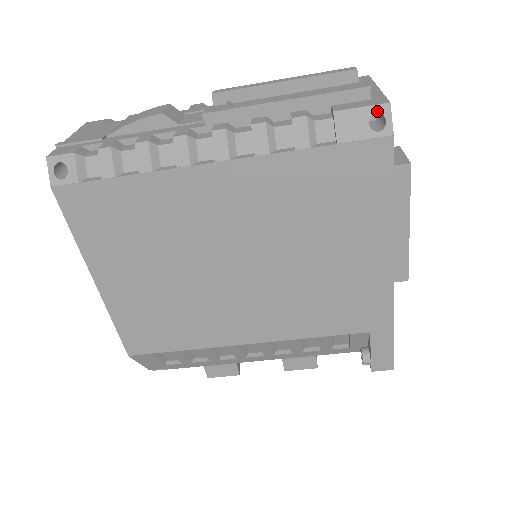
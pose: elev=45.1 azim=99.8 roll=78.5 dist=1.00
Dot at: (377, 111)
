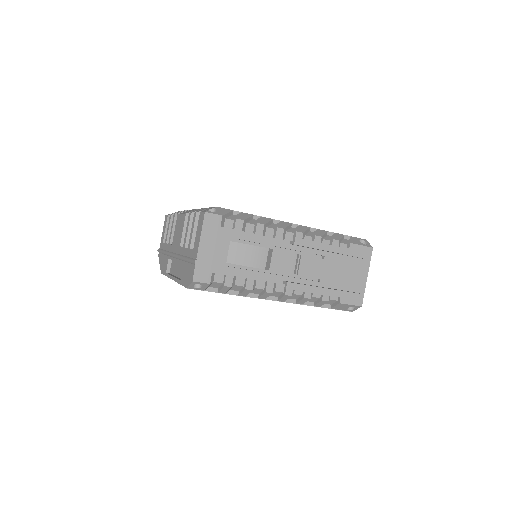
Dot at: (355, 307)
